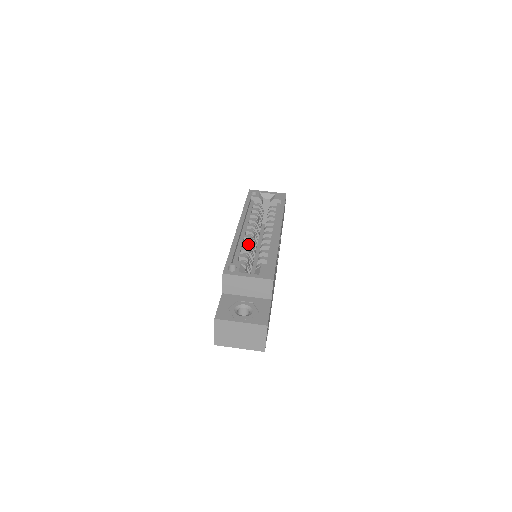
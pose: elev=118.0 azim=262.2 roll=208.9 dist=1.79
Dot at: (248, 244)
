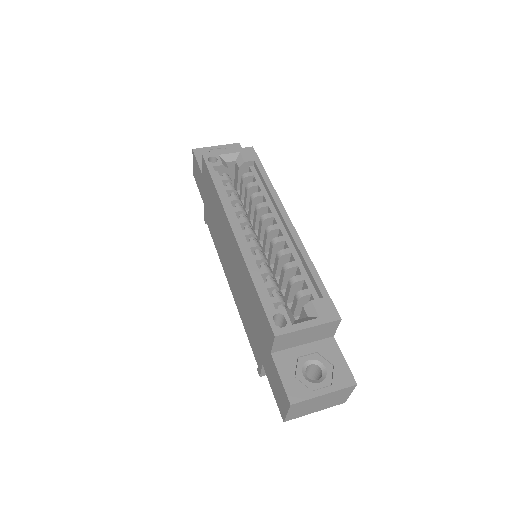
Dot at: (263, 259)
